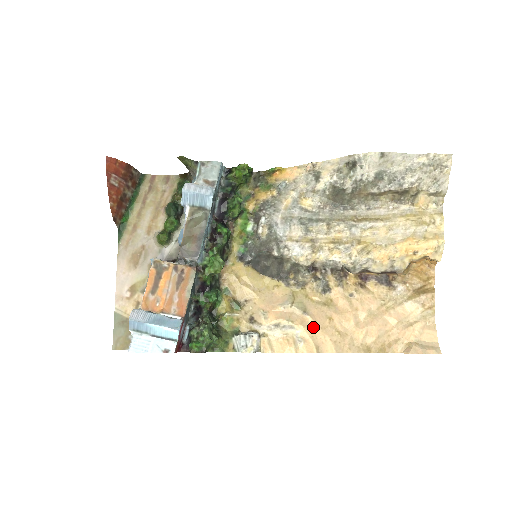
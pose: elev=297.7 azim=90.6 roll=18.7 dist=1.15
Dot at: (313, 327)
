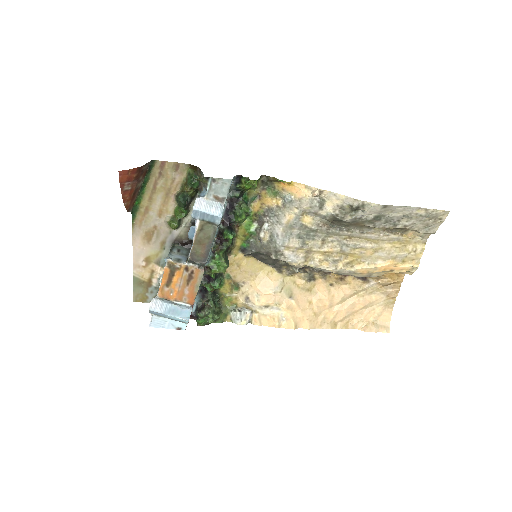
Dot at: (295, 309)
